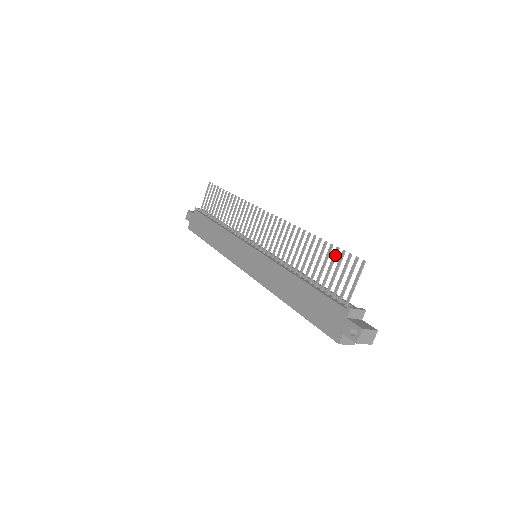
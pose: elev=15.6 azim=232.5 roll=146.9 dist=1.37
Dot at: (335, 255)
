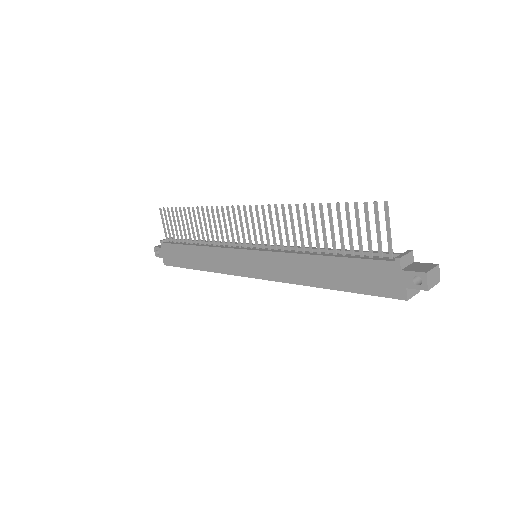
Dot at: (348, 212)
